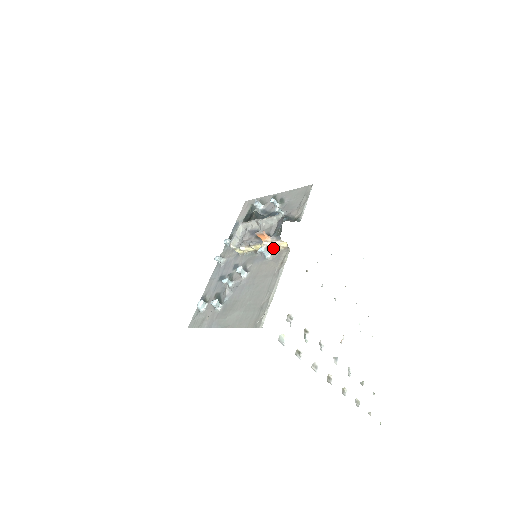
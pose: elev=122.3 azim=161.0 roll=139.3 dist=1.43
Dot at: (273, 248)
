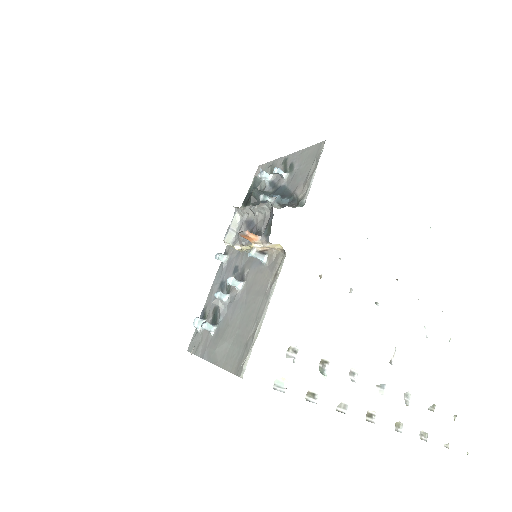
Dot at: (269, 249)
